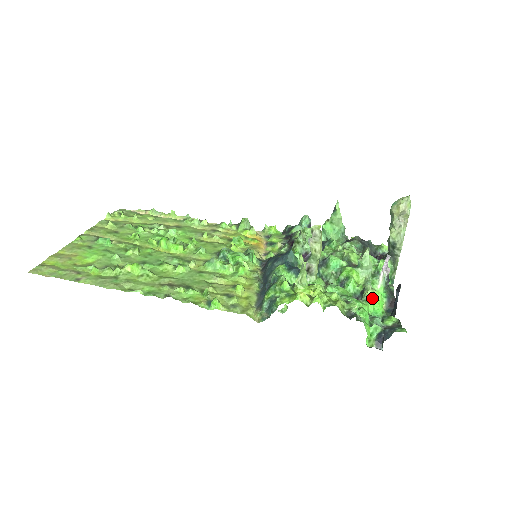
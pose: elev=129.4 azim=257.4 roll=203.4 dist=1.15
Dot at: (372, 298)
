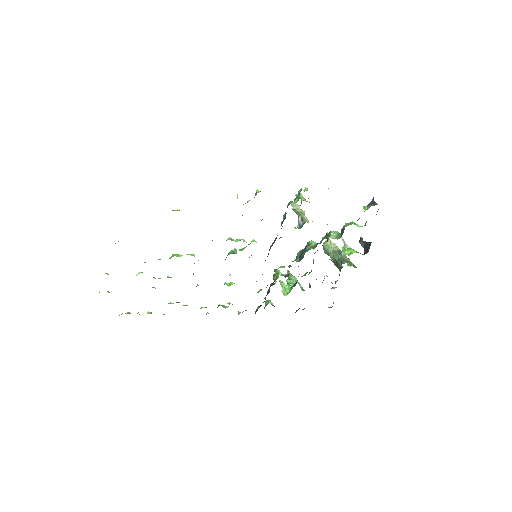
Dot at: (350, 223)
